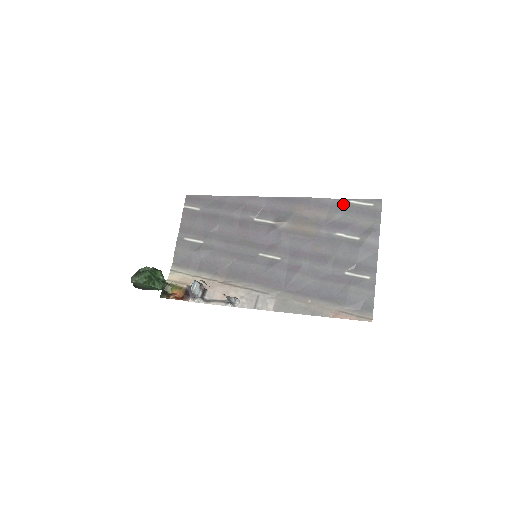
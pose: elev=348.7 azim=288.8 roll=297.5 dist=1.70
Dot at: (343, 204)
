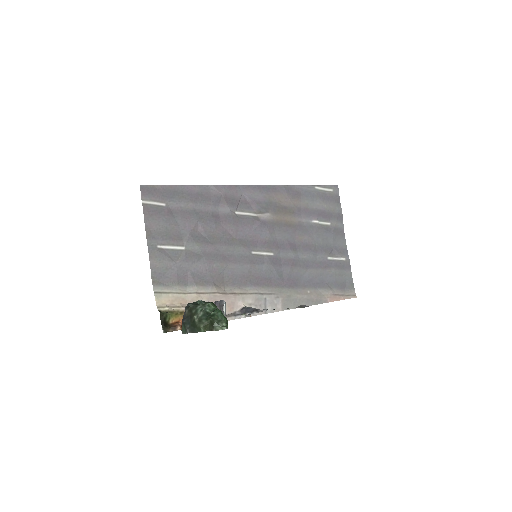
Dot at: (311, 191)
